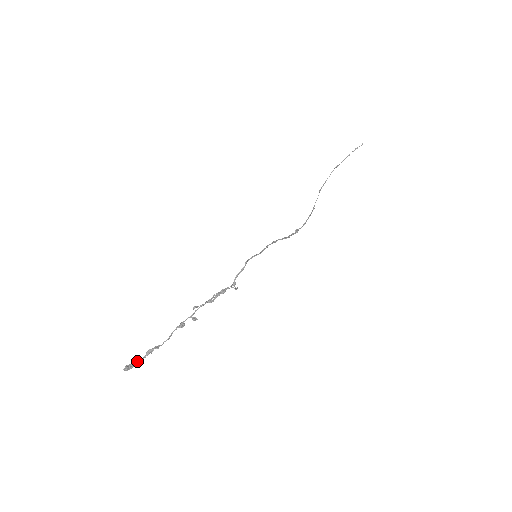
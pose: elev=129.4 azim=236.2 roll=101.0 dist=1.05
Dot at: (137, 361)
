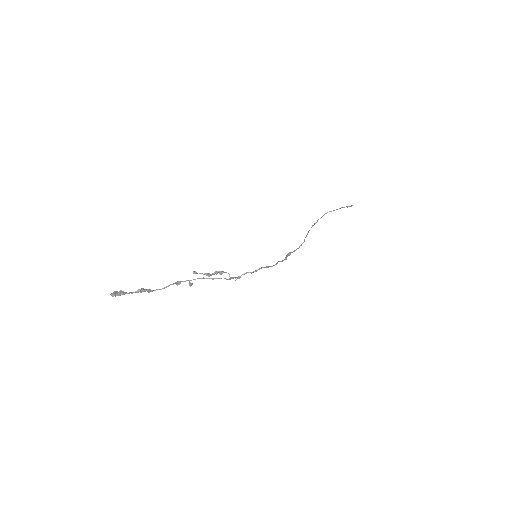
Dot at: (126, 292)
